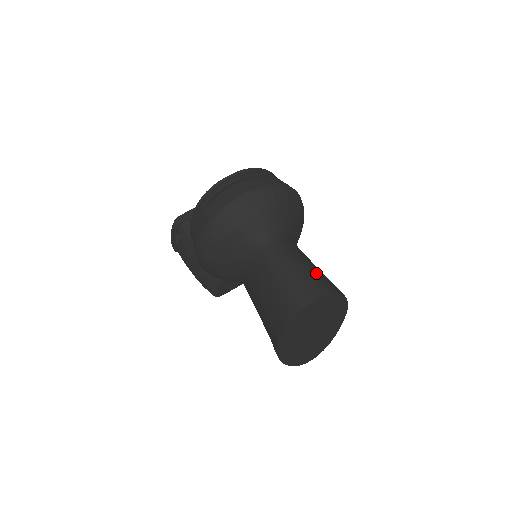
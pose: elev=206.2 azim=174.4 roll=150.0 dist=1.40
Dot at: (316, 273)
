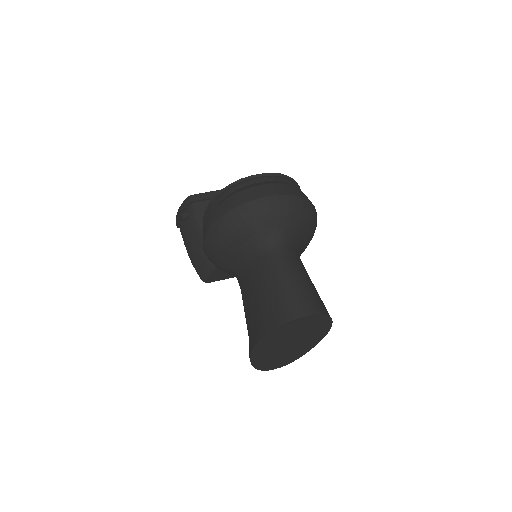
Dot at: (313, 290)
